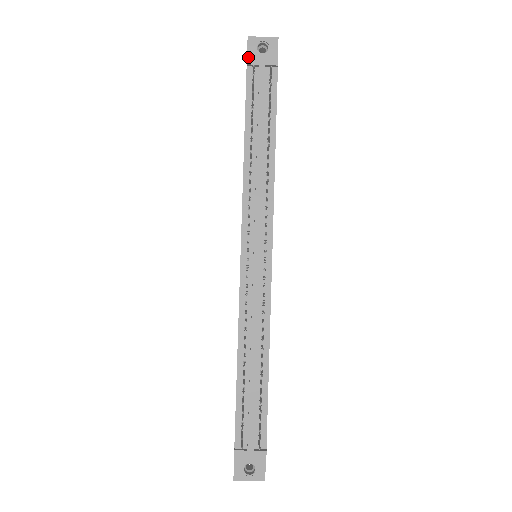
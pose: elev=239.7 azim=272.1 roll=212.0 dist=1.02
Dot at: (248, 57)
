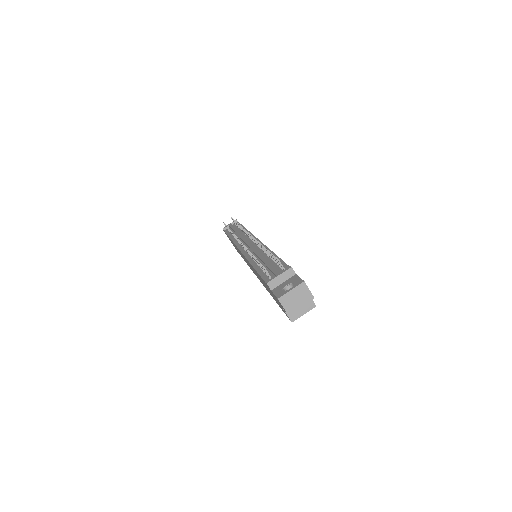
Dot at: occluded
